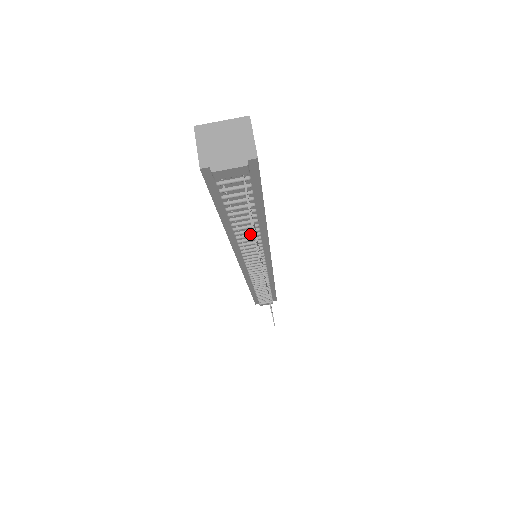
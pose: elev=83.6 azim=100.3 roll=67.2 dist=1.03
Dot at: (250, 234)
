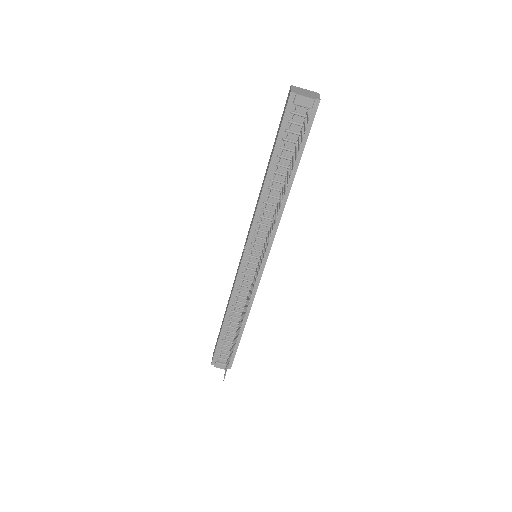
Dot at: (276, 196)
